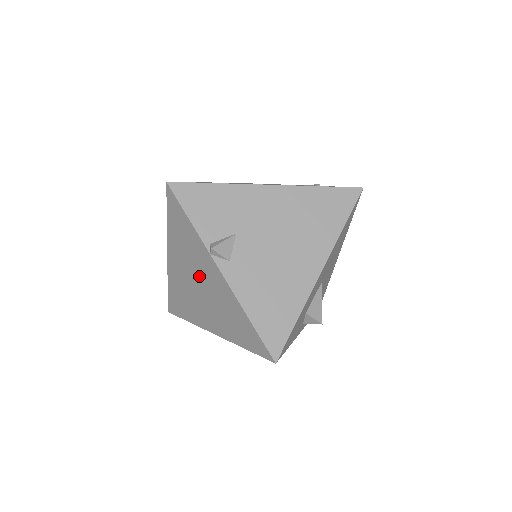
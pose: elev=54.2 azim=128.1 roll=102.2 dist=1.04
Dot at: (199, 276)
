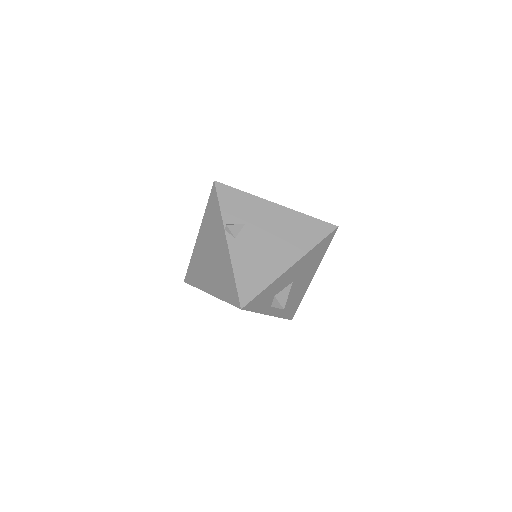
Dot at: (213, 247)
